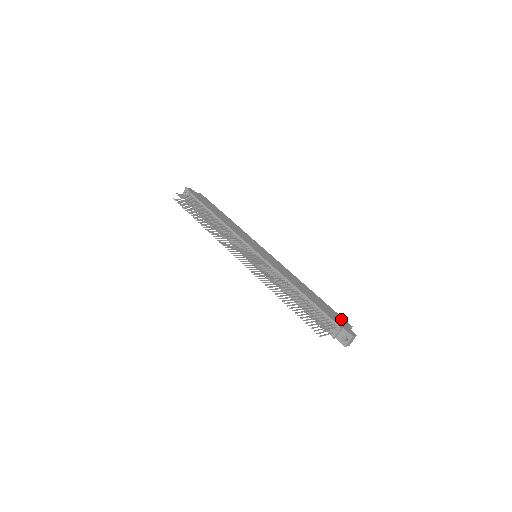
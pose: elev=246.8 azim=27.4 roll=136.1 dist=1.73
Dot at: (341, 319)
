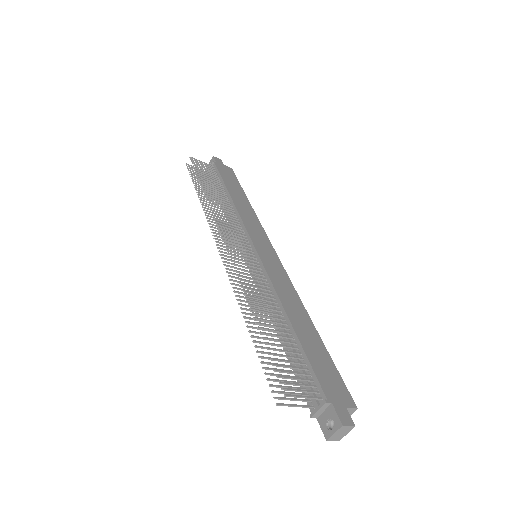
Dot at: (340, 388)
